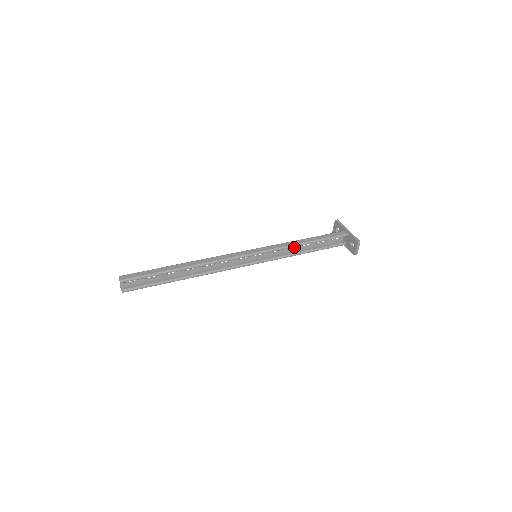
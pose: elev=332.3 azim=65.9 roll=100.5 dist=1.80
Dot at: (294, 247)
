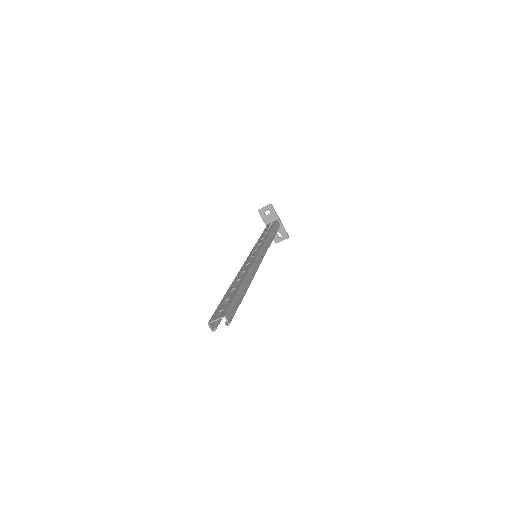
Dot at: (261, 239)
